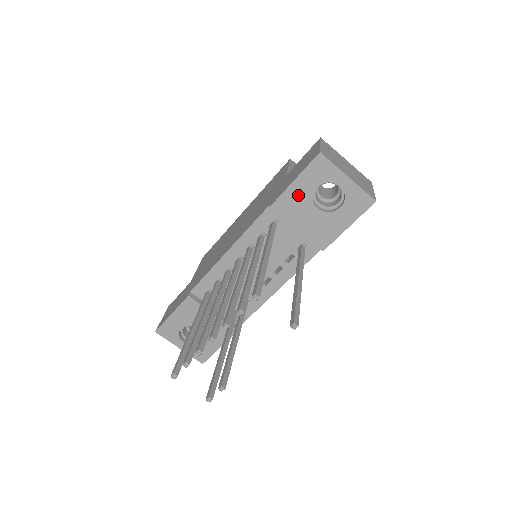
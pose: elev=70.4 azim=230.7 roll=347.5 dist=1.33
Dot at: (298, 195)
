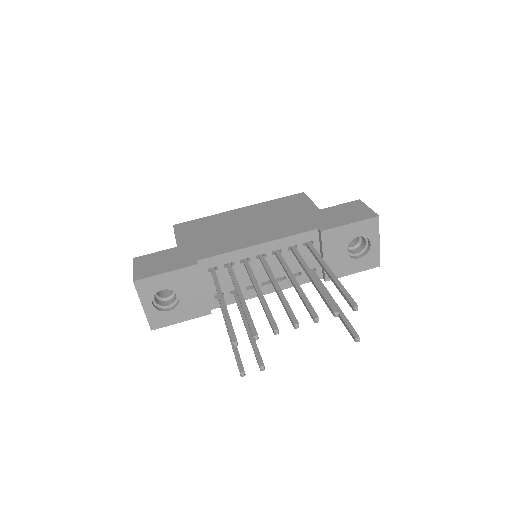
Dot at: (344, 235)
